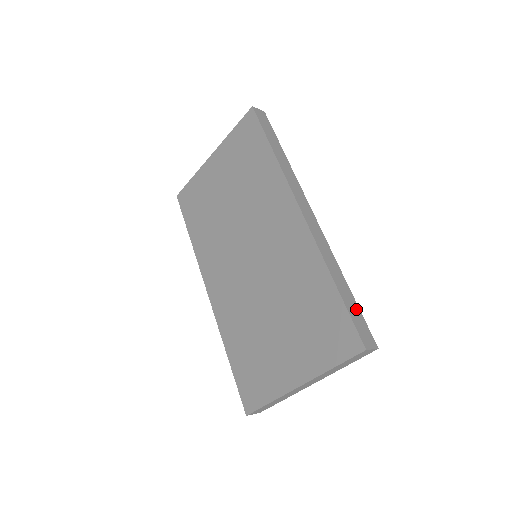
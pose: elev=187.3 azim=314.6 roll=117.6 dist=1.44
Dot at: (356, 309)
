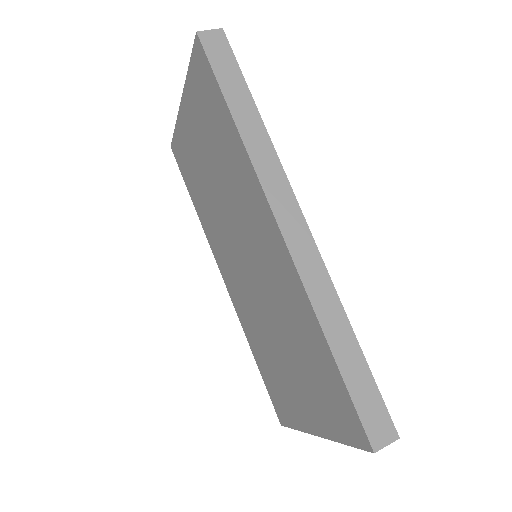
Dot at: (367, 382)
